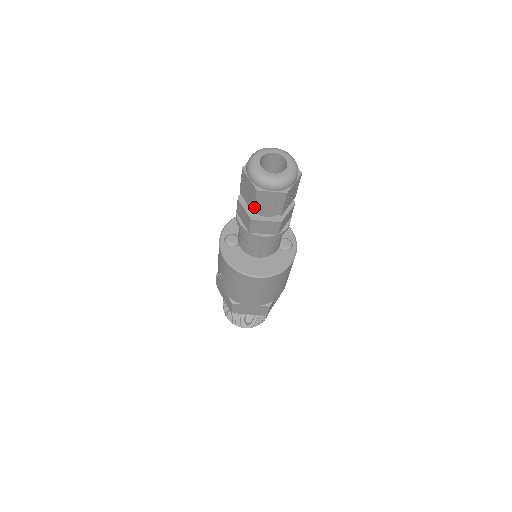
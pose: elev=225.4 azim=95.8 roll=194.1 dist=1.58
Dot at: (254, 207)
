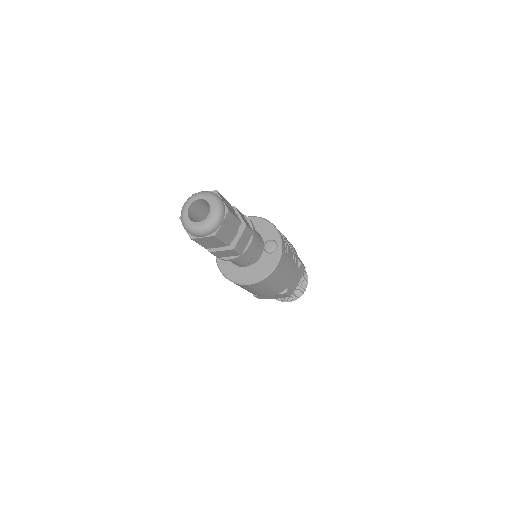
Dot at: (202, 246)
